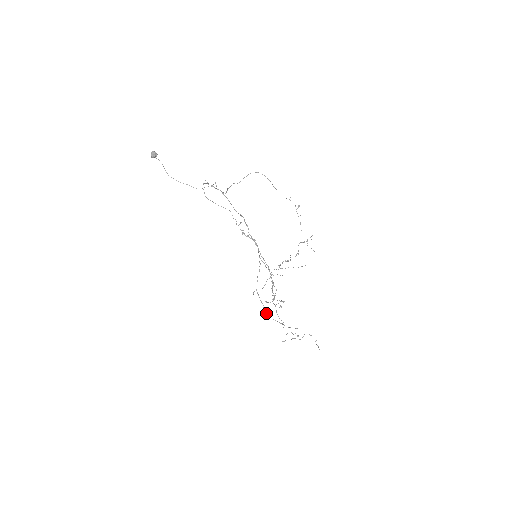
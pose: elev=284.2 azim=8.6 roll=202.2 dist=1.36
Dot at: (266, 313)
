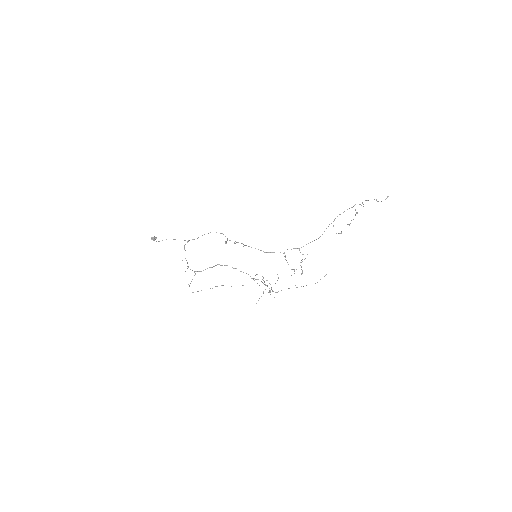
Dot at: (297, 287)
